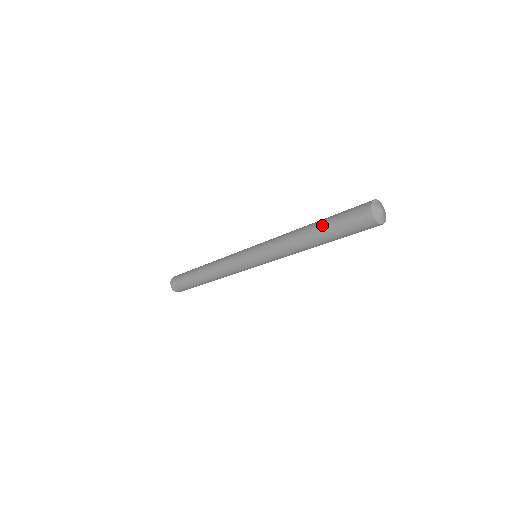
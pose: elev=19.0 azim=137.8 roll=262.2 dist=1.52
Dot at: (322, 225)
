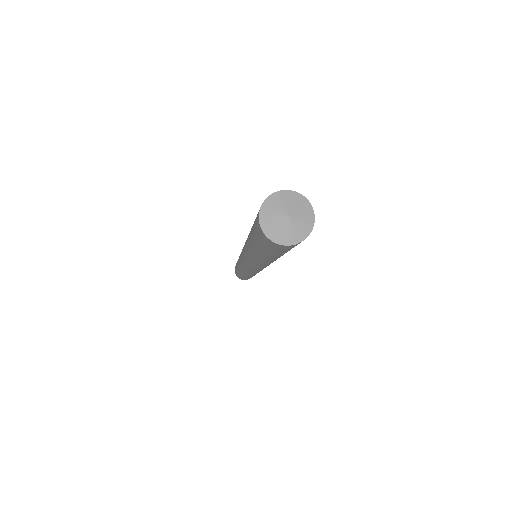
Dot at: occluded
